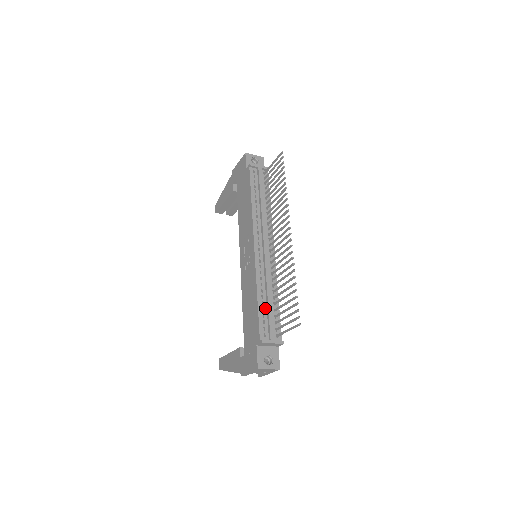
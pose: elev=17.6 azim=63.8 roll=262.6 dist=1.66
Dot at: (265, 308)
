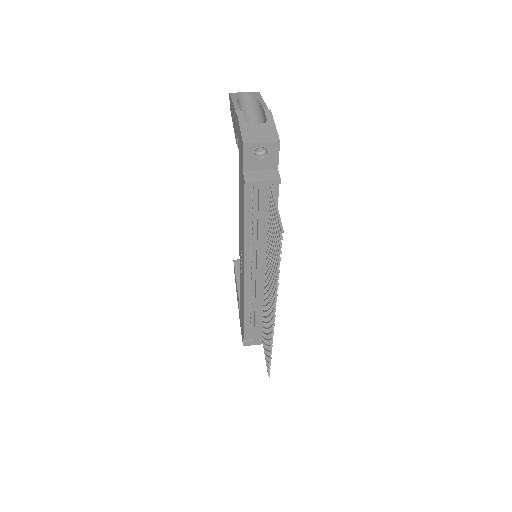
Dot at: (252, 321)
